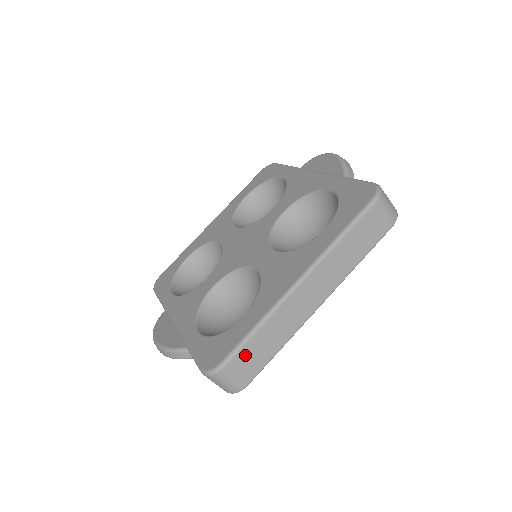
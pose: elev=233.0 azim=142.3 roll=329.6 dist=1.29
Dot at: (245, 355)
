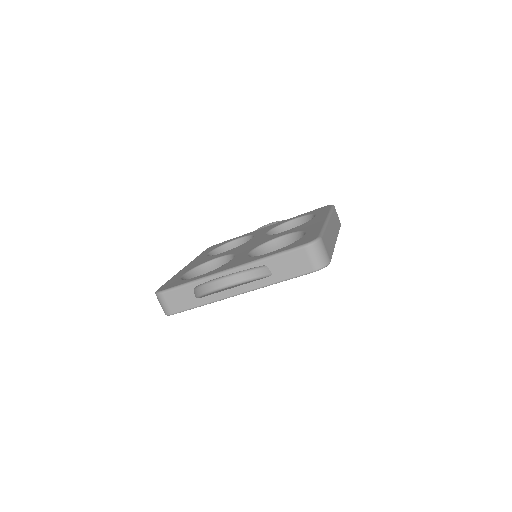
Dot at: (325, 240)
